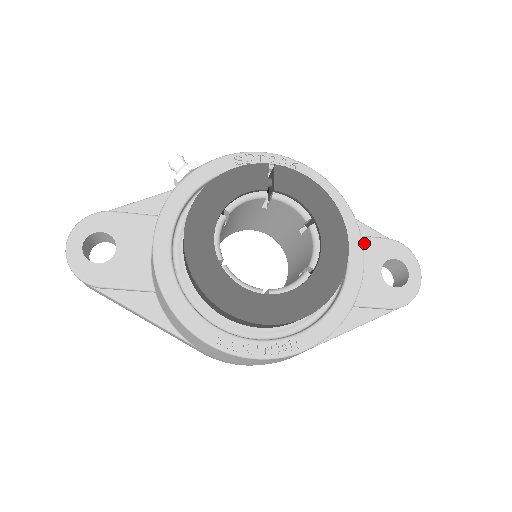
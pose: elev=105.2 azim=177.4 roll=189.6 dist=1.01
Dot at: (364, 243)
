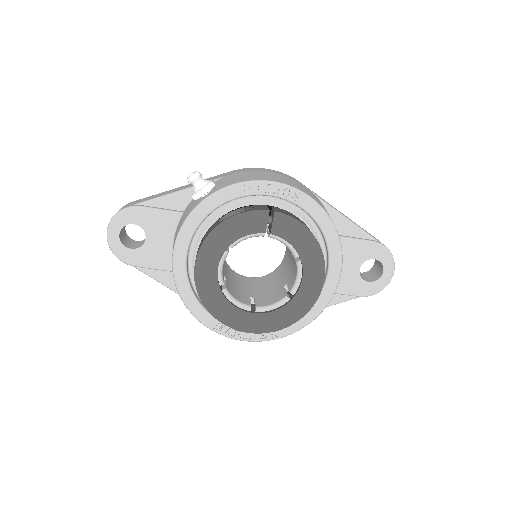
Dot at: (351, 245)
